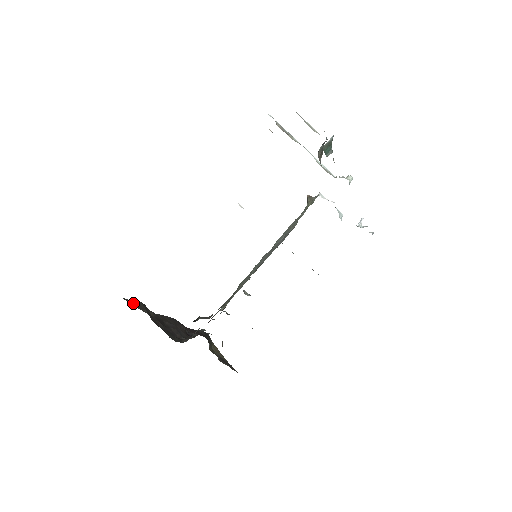
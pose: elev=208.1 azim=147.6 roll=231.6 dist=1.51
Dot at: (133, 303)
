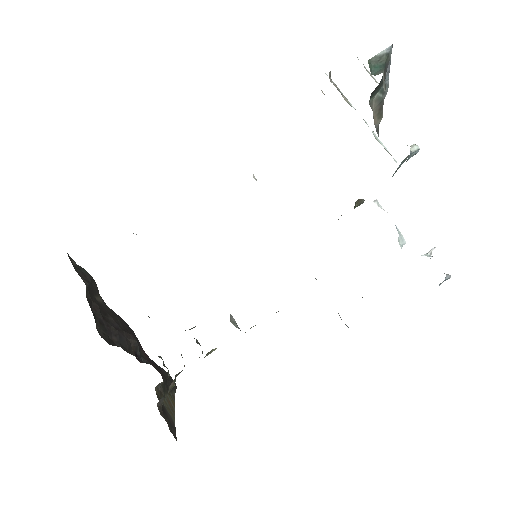
Dot at: (78, 268)
